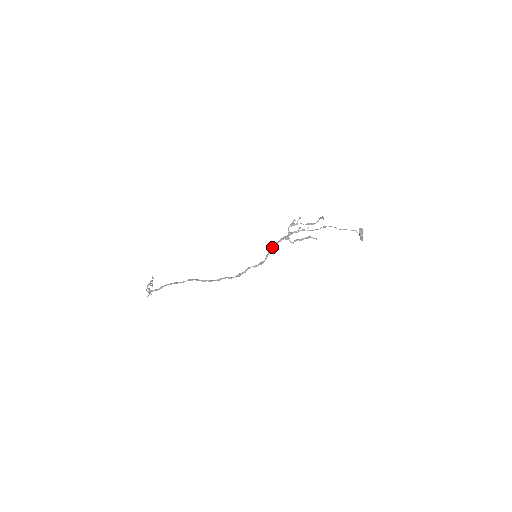
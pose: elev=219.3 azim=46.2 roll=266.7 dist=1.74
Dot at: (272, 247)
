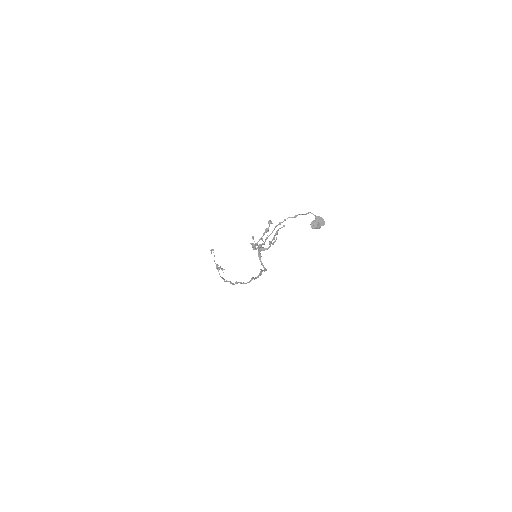
Dot at: (260, 261)
